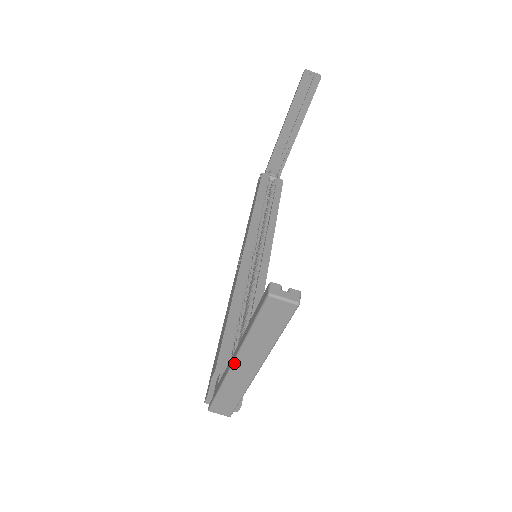
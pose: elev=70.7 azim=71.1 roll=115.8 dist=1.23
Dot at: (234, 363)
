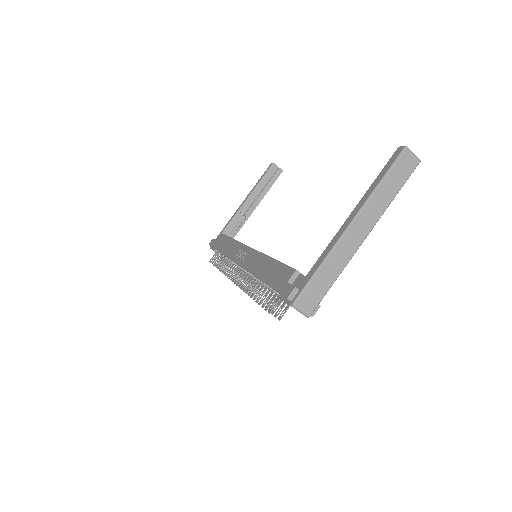
Dot at: (351, 224)
